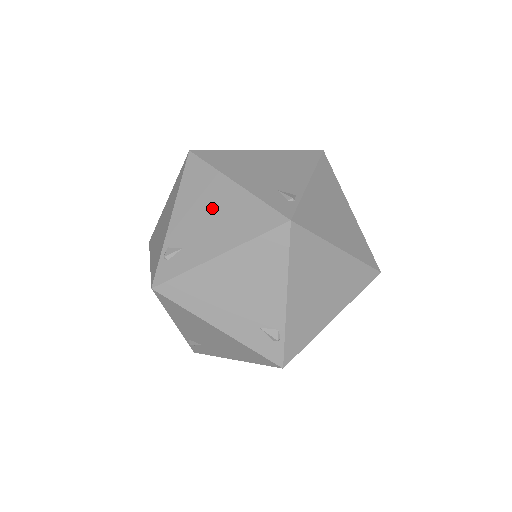
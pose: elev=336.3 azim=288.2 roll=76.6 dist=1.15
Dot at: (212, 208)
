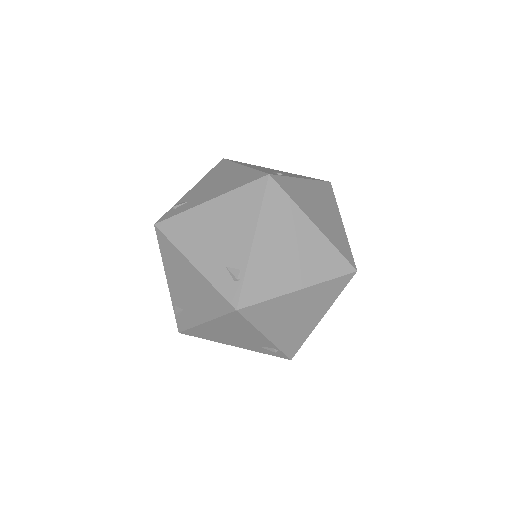
Dot at: (220, 179)
